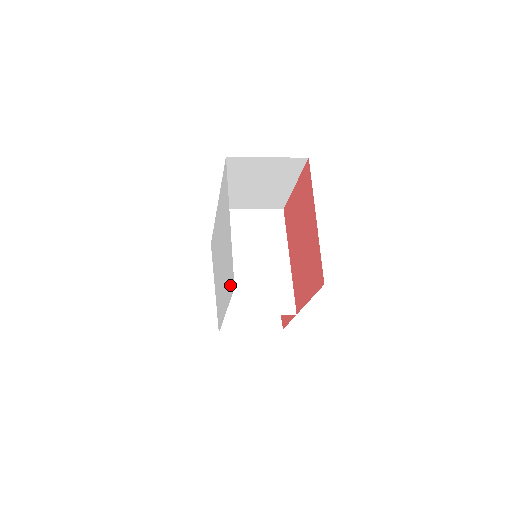
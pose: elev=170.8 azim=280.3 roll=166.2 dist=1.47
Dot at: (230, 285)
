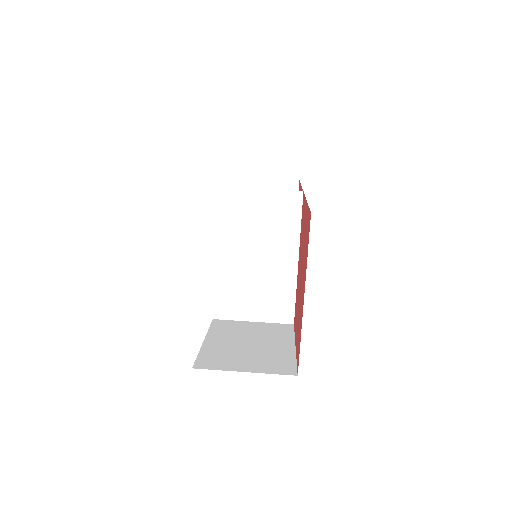
Dot at: occluded
